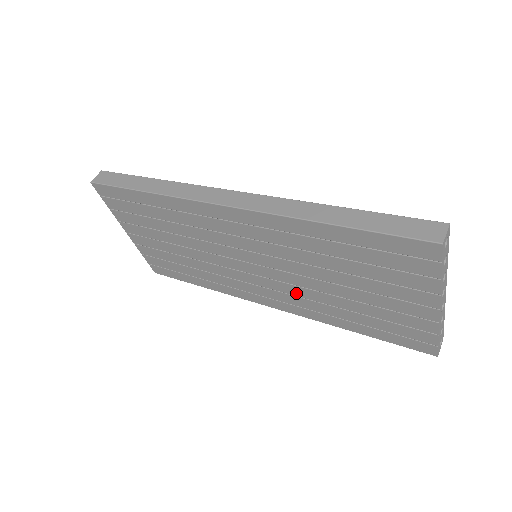
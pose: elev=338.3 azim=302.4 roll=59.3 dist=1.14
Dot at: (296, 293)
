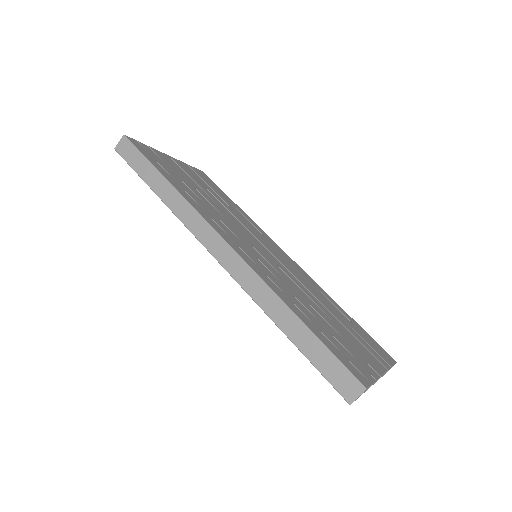
Dot at: occluded
